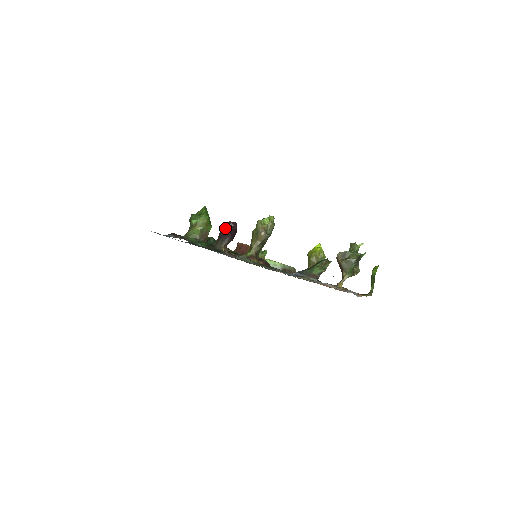
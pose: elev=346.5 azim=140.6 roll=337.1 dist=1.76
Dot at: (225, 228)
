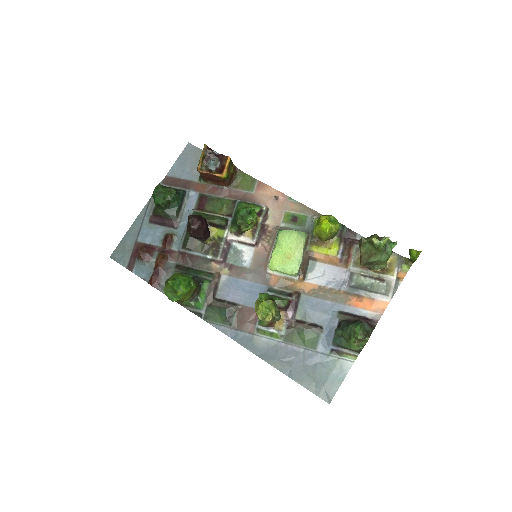
Dot at: (193, 236)
